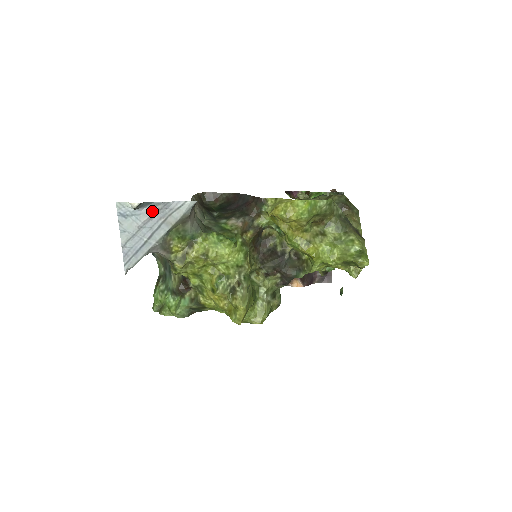
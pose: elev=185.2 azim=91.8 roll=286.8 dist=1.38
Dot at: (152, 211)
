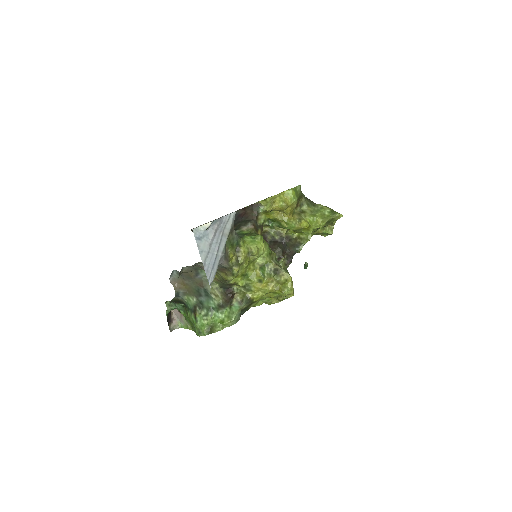
Dot at: (214, 228)
